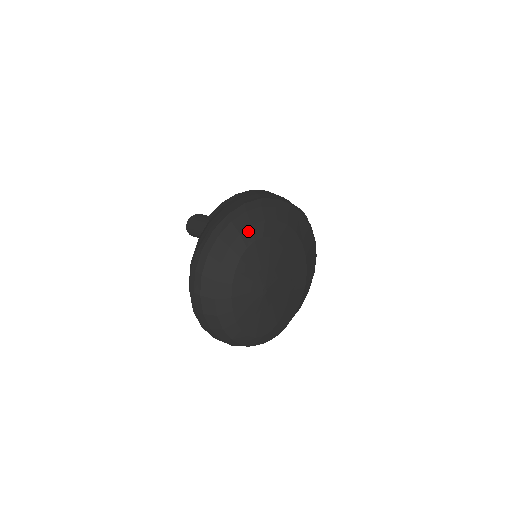
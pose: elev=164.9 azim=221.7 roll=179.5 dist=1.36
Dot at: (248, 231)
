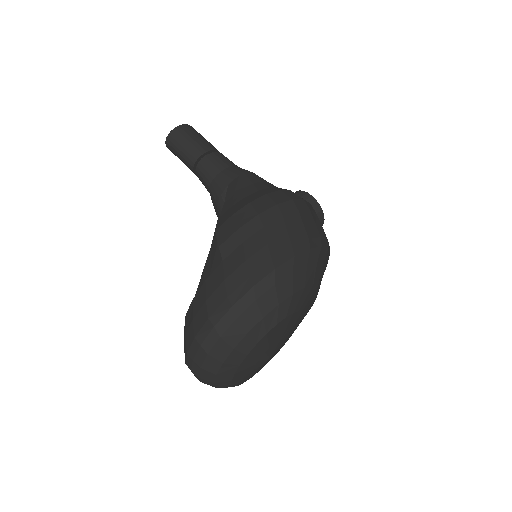
Dot at: (272, 313)
